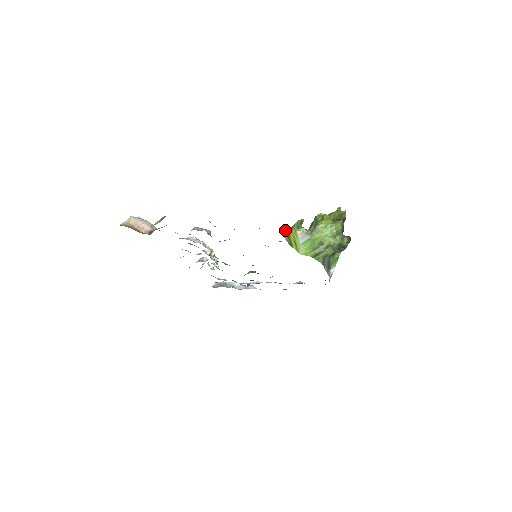
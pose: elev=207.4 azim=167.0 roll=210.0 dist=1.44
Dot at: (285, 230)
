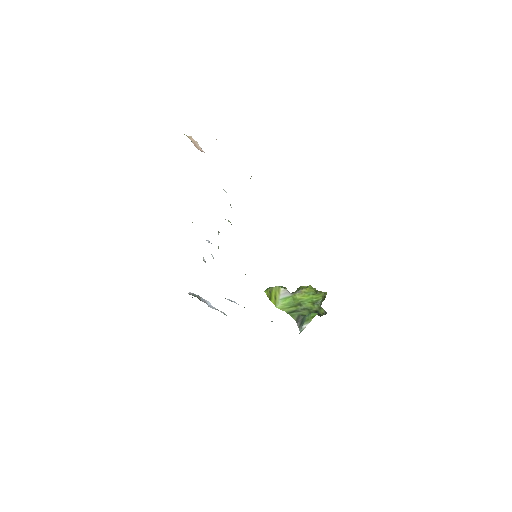
Dot at: occluded
